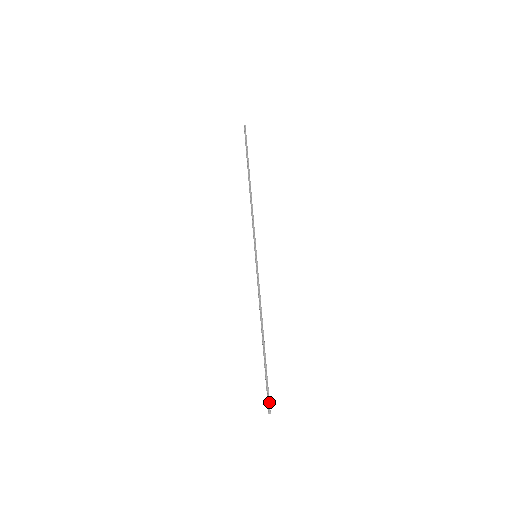
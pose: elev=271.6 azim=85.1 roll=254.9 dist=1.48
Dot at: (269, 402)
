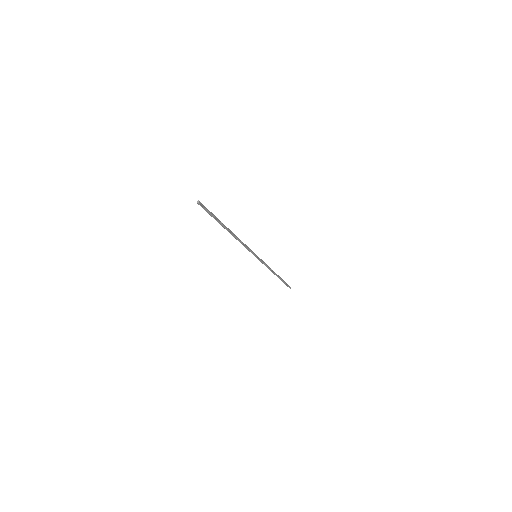
Dot at: (289, 287)
